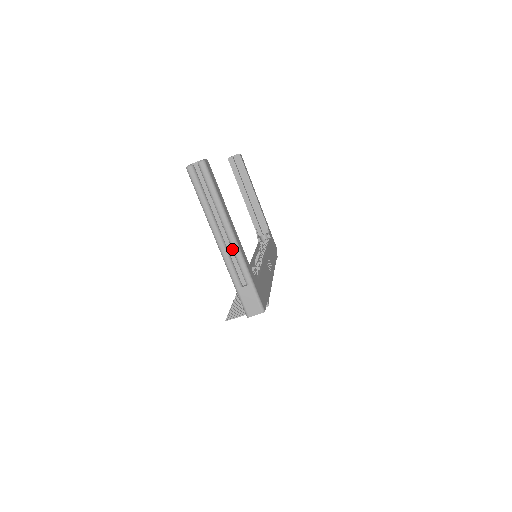
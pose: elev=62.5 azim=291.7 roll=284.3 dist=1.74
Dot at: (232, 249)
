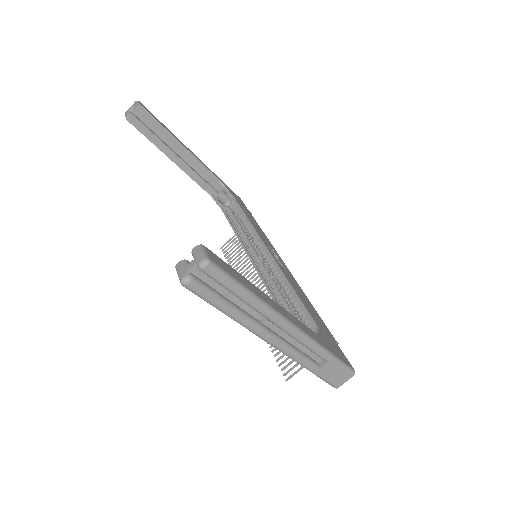
Dot at: (294, 339)
